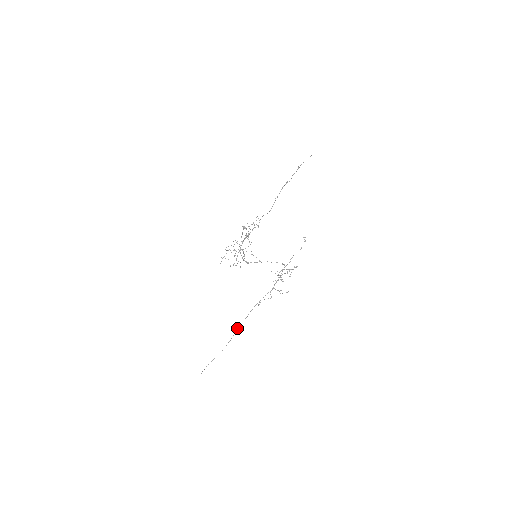
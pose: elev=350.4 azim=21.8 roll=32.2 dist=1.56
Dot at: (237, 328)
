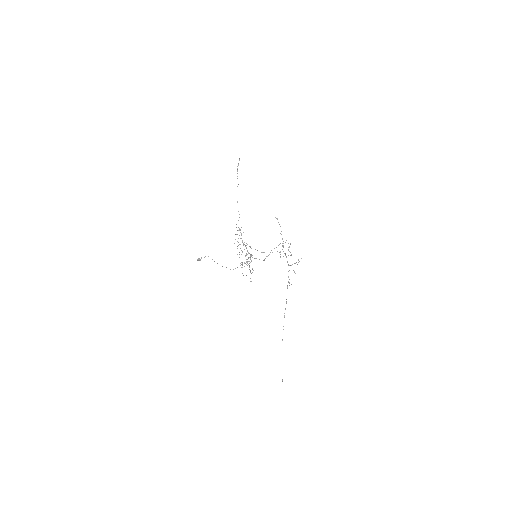
Dot at: occluded
